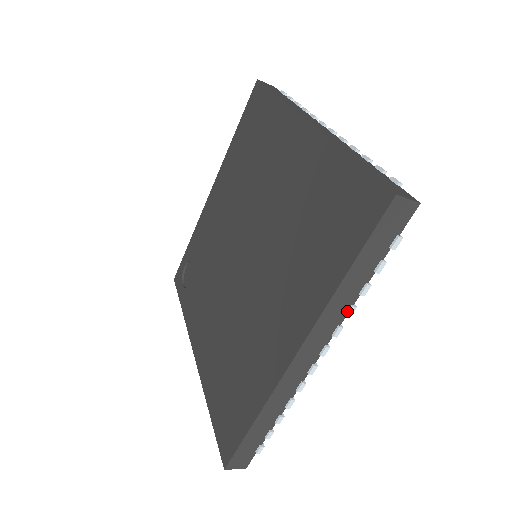
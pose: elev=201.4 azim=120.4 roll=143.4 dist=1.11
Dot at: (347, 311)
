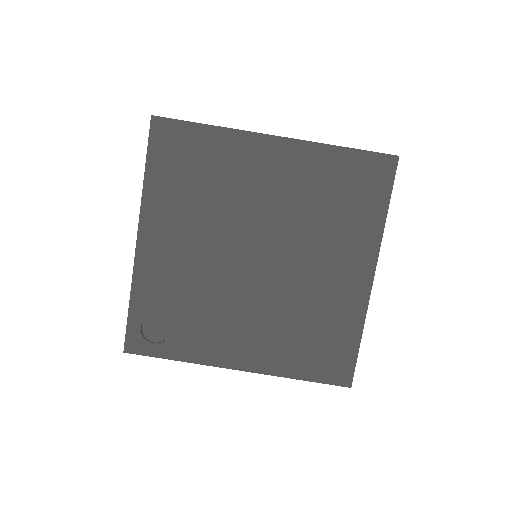
Dot at: occluded
